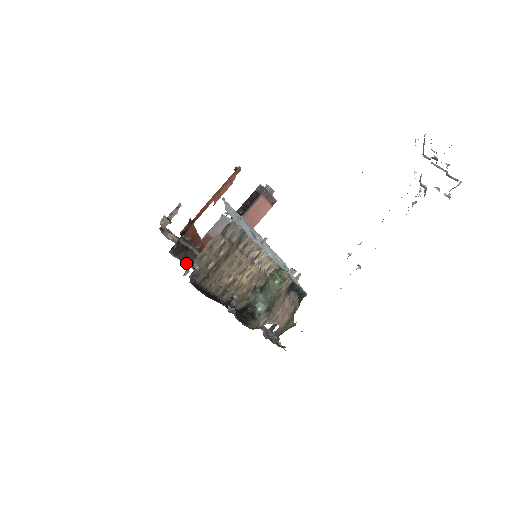
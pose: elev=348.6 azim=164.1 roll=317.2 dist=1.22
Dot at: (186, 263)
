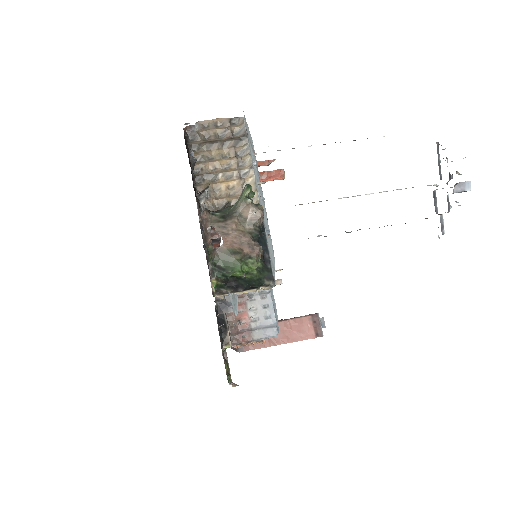
Dot at: occluded
